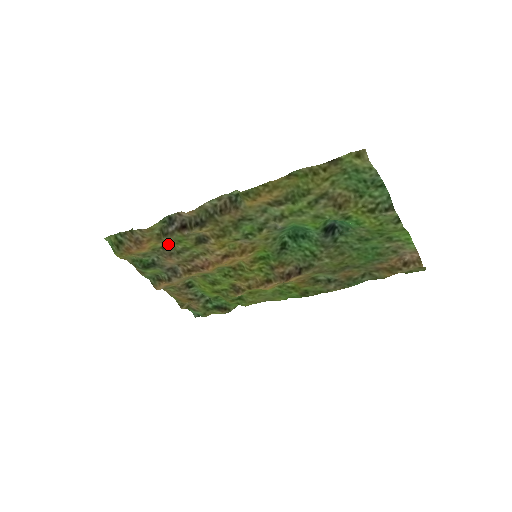
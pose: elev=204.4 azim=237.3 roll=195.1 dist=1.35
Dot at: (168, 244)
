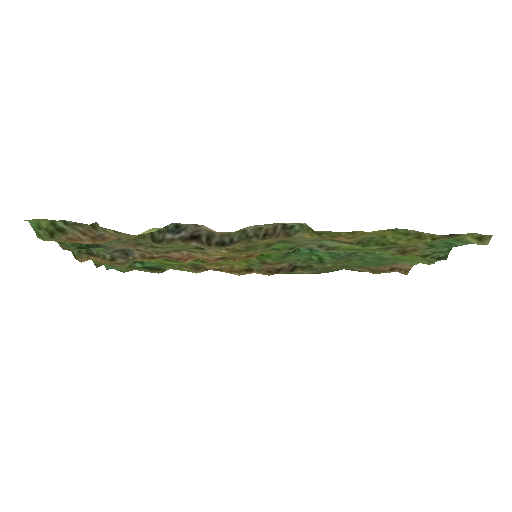
Dot at: occluded
